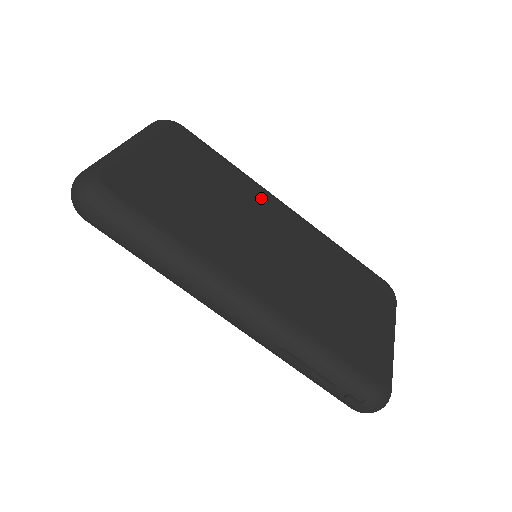
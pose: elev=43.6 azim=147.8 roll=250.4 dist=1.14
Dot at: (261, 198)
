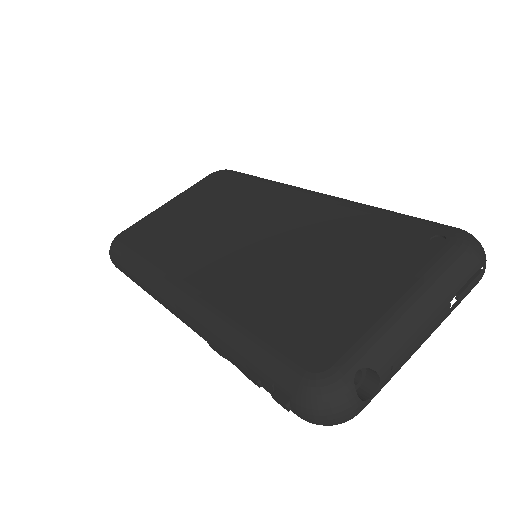
Dot at: (273, 196)
